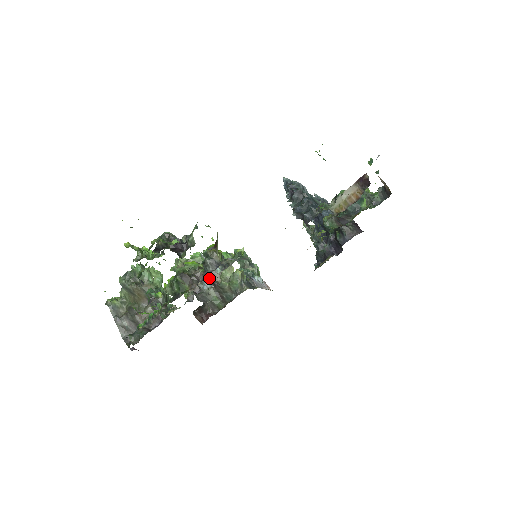
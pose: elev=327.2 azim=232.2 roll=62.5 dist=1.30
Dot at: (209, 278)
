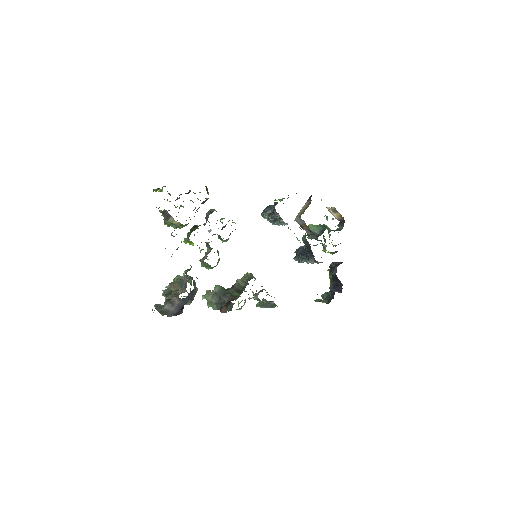
Dot at: (218, 252)
